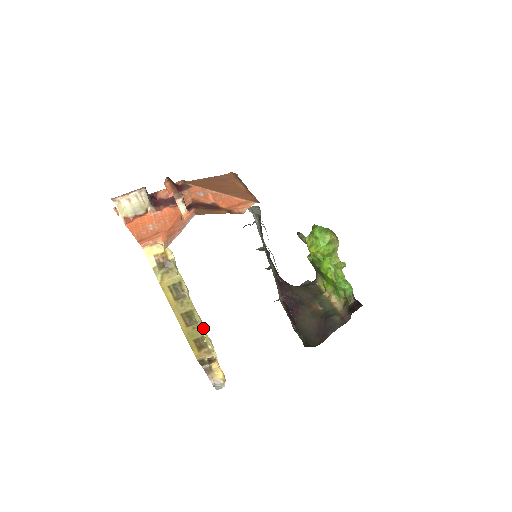
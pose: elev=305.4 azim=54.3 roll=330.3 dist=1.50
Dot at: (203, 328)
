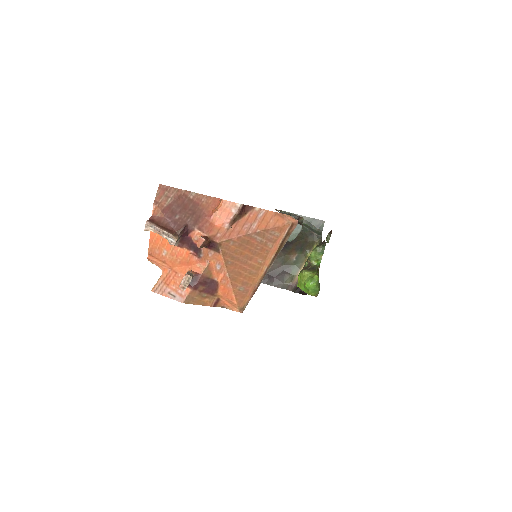
Dot at: occluded
